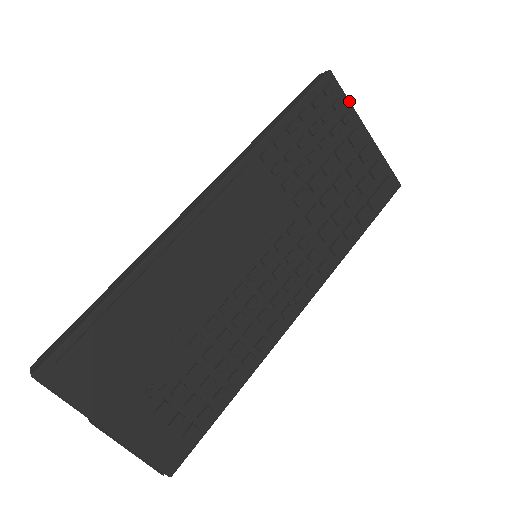
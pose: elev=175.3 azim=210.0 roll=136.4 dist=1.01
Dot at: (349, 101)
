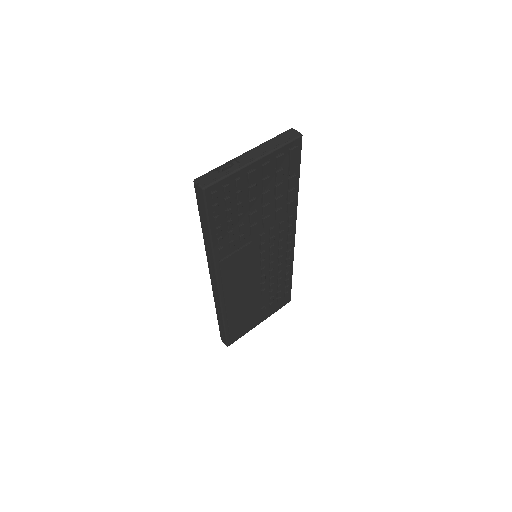
Dot at: (229, 176)
